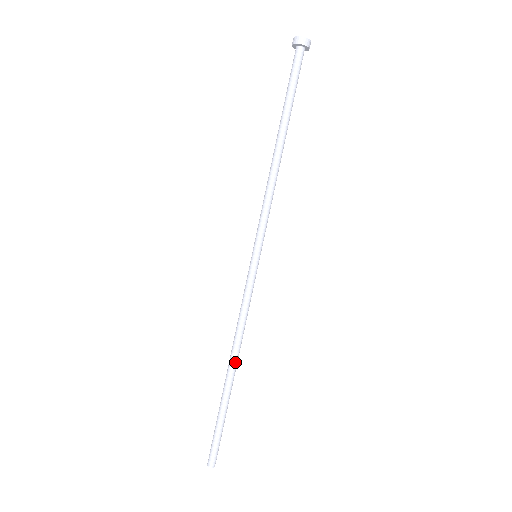
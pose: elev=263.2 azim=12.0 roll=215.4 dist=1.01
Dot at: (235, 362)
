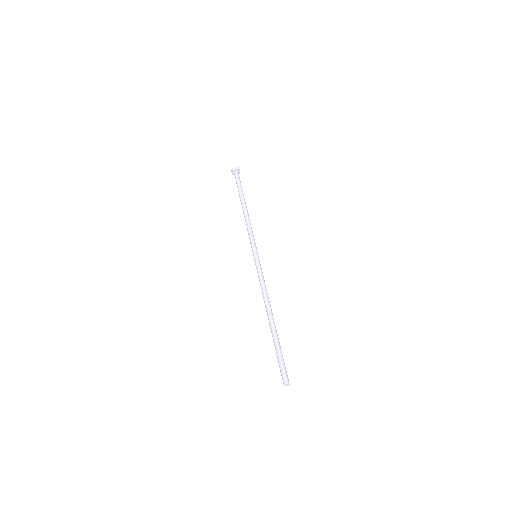
Dot at: occluded
